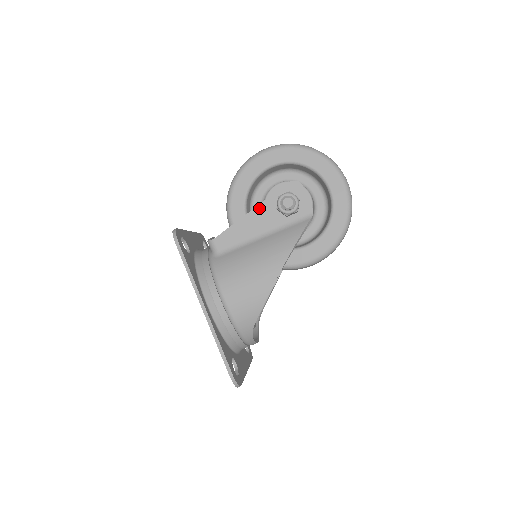
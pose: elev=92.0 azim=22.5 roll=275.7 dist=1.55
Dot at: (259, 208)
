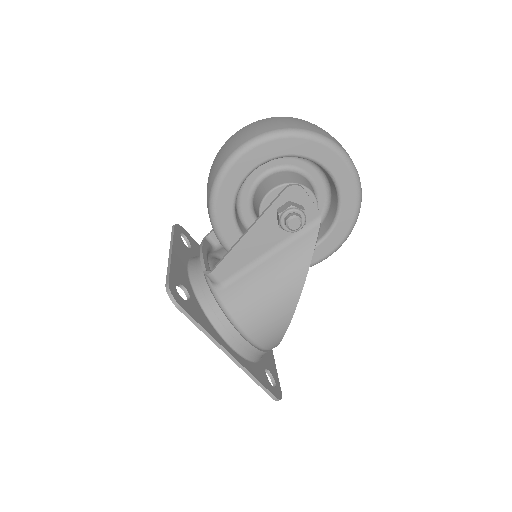
Dot at: (256, 227)
